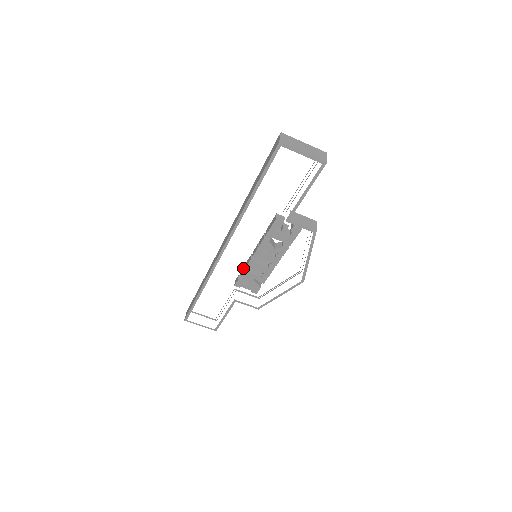
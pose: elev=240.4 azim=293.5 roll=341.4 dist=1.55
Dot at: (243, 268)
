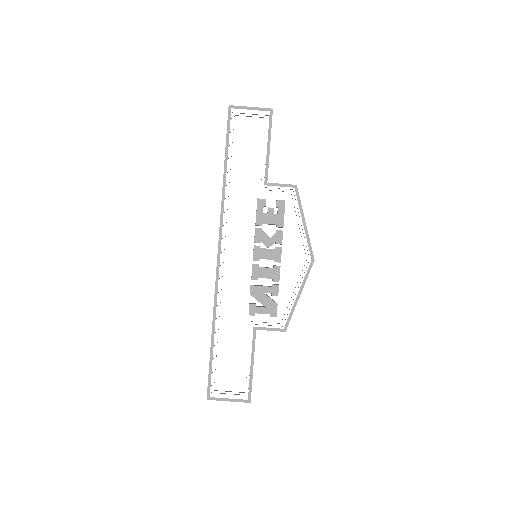
Dot at: (250, 285)
